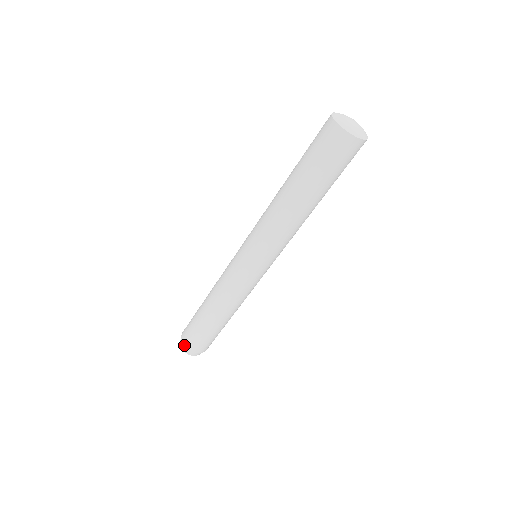
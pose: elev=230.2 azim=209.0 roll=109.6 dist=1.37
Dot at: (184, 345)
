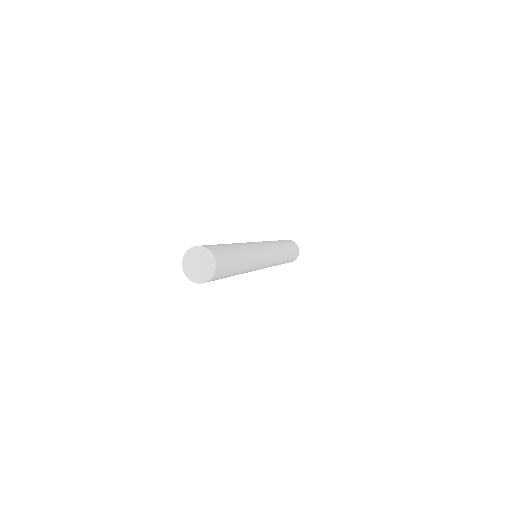
Dot at: occluded
